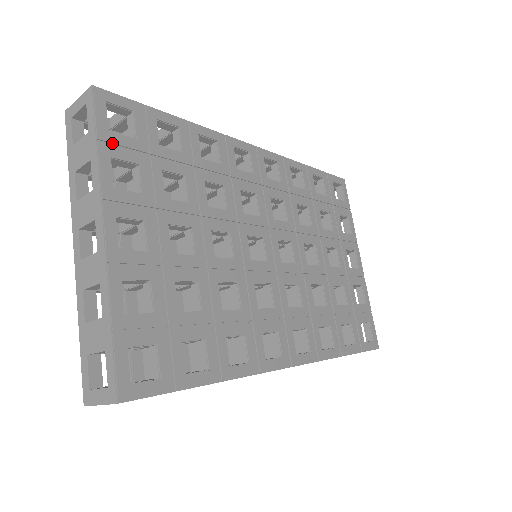
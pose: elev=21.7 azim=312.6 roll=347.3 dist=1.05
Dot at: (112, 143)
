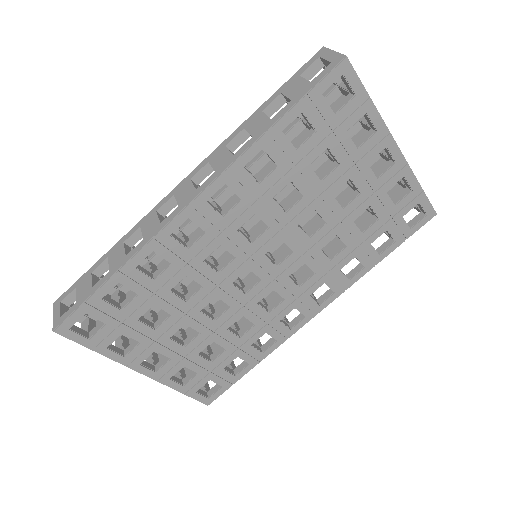
Dot at: (98, 342)
